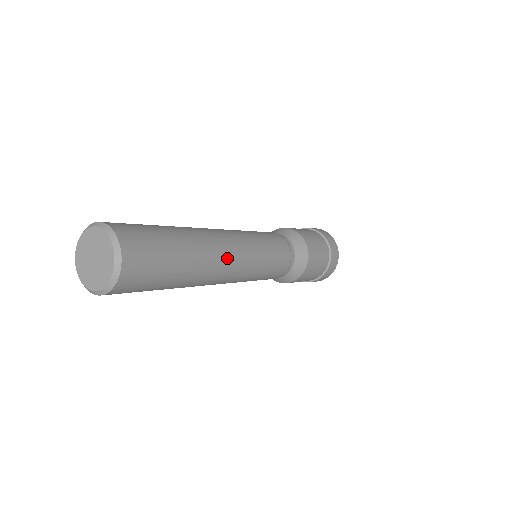
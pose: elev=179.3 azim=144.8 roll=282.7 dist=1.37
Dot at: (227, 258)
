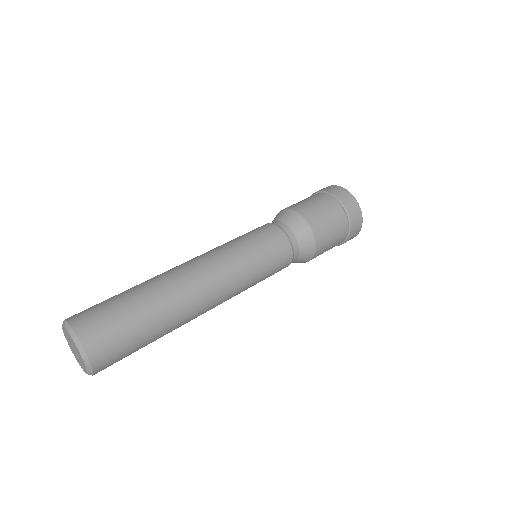
Dot at: (208, 305)
